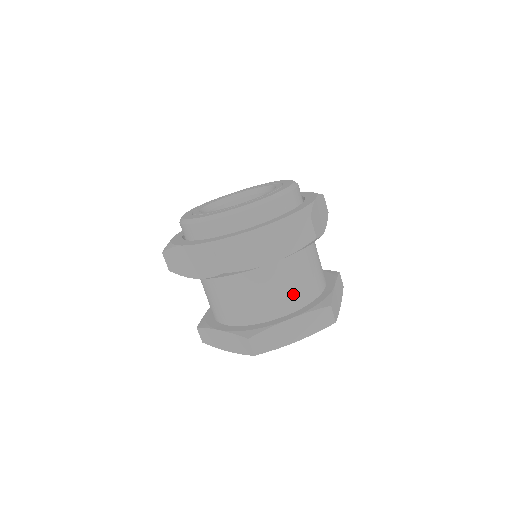
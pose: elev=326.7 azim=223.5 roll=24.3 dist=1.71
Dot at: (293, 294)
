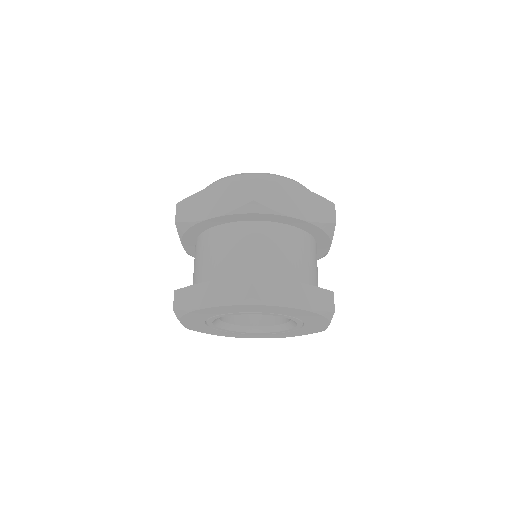
Dot at: (231, 263)
